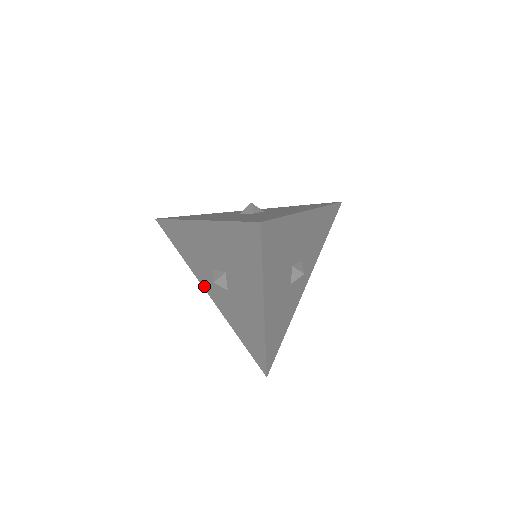
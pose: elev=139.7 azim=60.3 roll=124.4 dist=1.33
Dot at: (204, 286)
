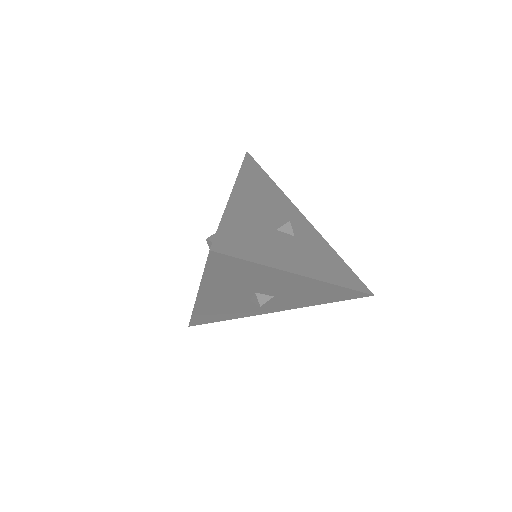
Dot at: occluded
